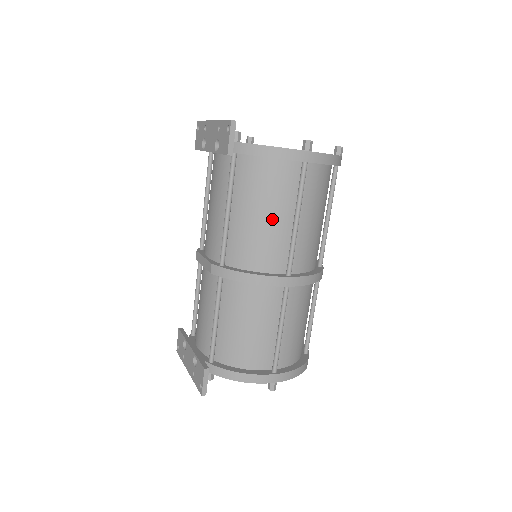
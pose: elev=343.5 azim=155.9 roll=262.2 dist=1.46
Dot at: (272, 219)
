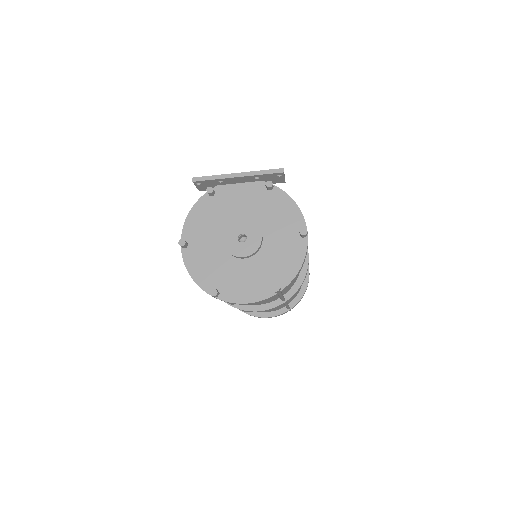
Dot at: occluded
